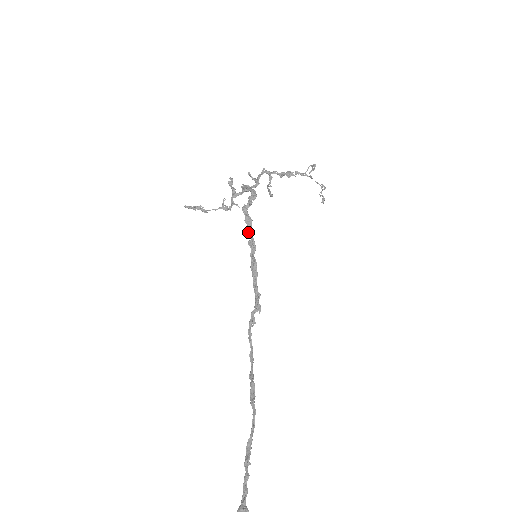
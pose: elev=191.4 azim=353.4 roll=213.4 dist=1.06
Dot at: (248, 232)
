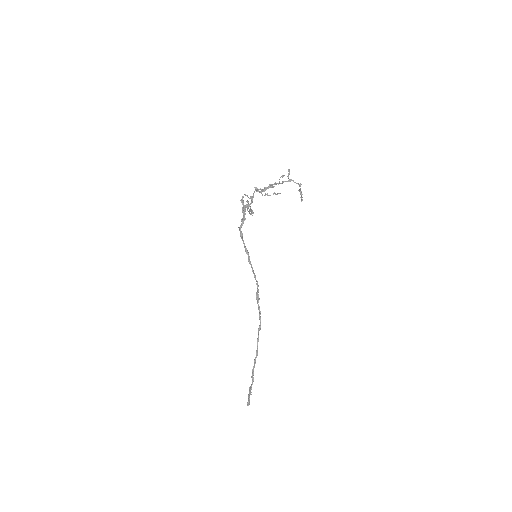
Dot at: (244, 245)
